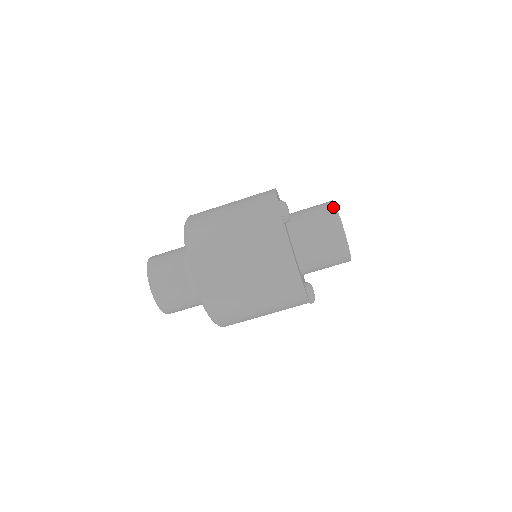
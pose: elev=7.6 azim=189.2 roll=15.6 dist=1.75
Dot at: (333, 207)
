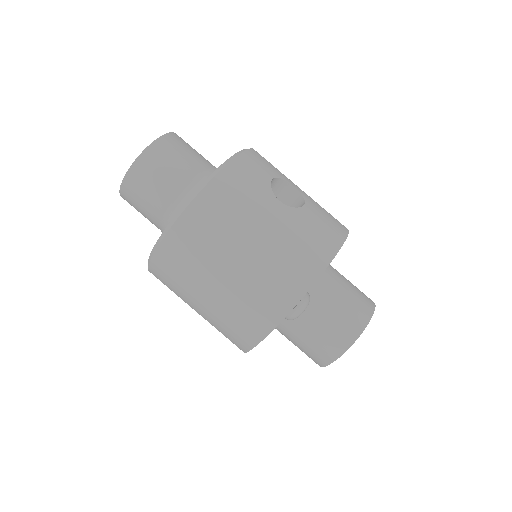
Dot at: (353, 338)
